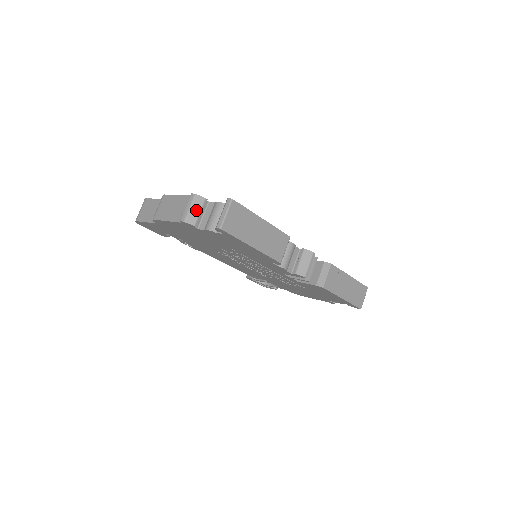
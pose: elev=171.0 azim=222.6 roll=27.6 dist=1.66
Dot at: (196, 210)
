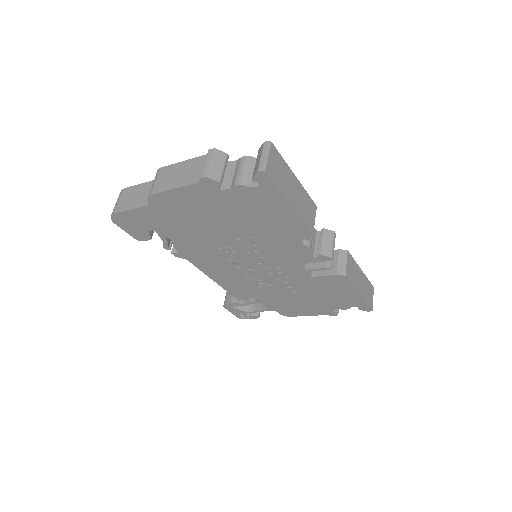
Dot at: (219, 165)
